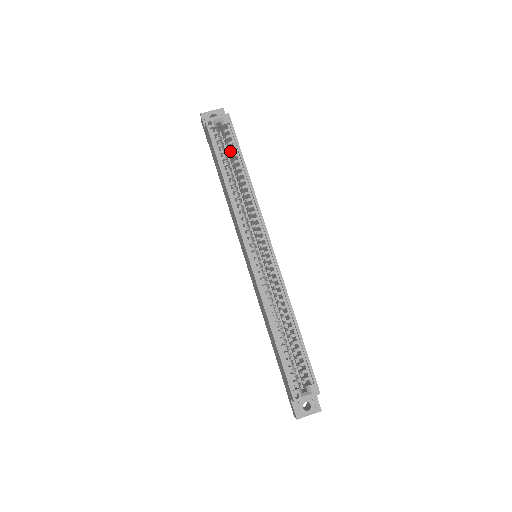
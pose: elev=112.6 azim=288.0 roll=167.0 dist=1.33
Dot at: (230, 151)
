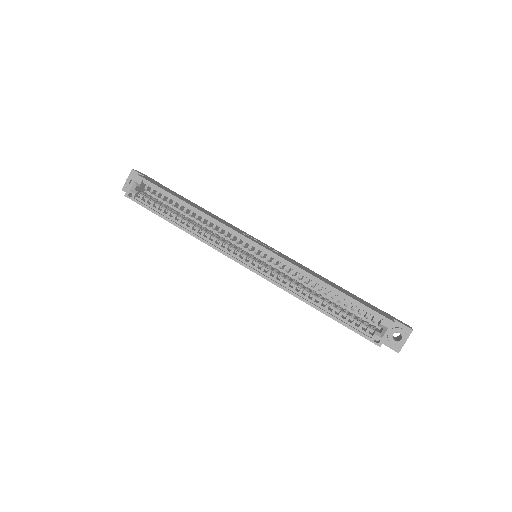
Dot at: (163, 200)
